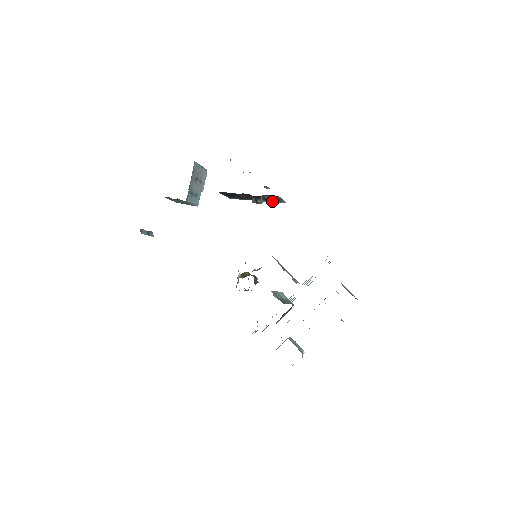
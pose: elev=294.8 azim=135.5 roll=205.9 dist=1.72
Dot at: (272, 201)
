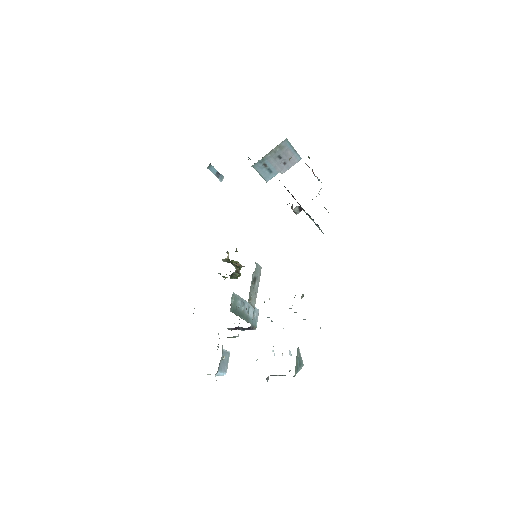
Dot at: occluded
